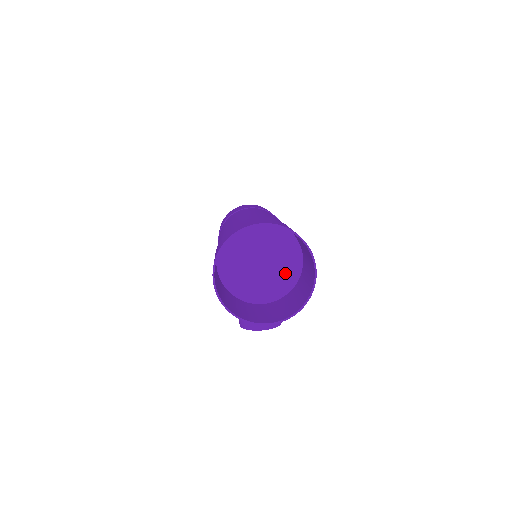
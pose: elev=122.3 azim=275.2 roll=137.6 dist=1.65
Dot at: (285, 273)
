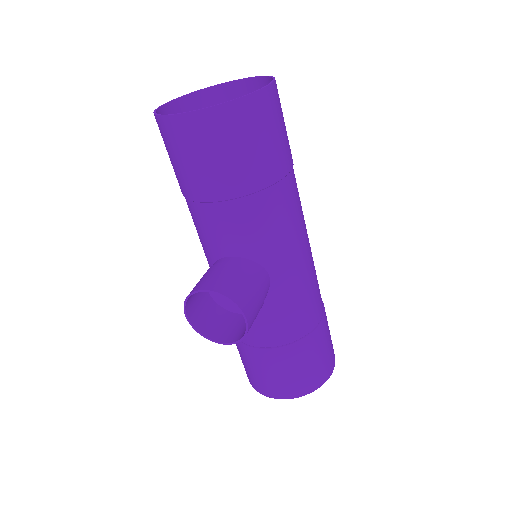
Dot at: occluded
